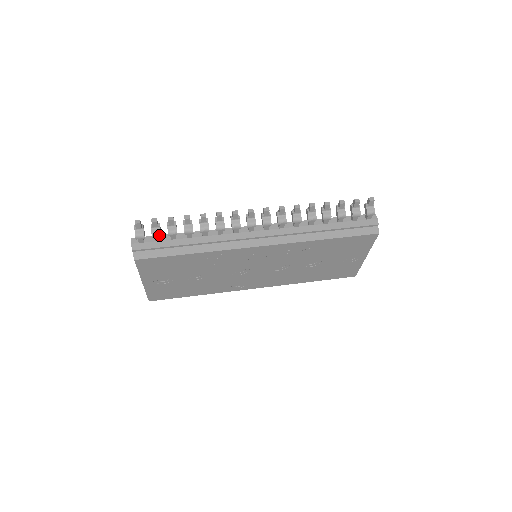
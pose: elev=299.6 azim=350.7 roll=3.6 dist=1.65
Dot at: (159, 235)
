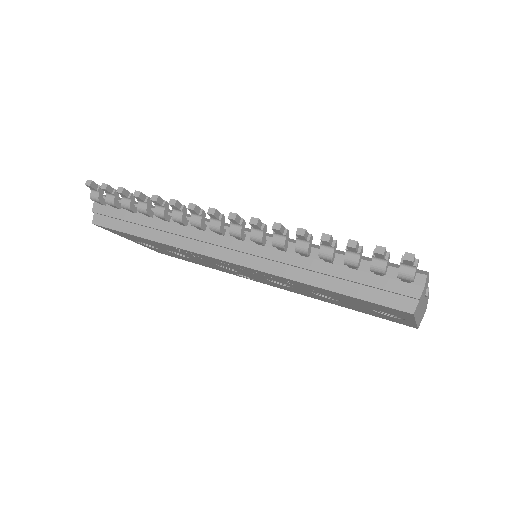
Dot at: (113, 204)
